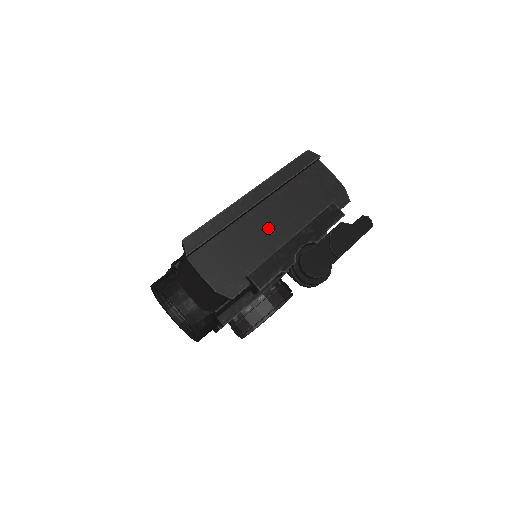
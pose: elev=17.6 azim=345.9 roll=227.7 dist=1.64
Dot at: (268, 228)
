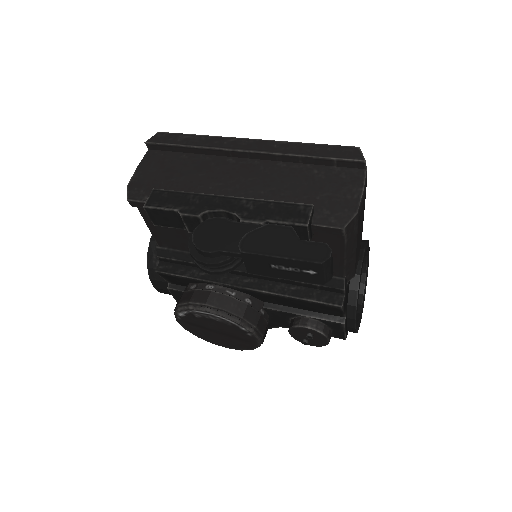
Dot at: (228, 180)
